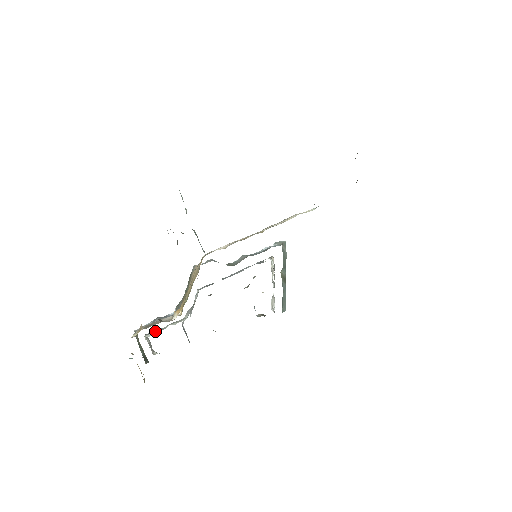
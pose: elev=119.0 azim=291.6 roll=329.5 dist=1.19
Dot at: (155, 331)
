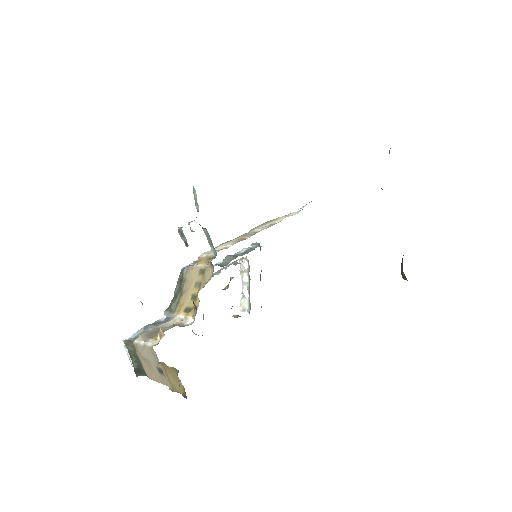
Dot at: occluded
